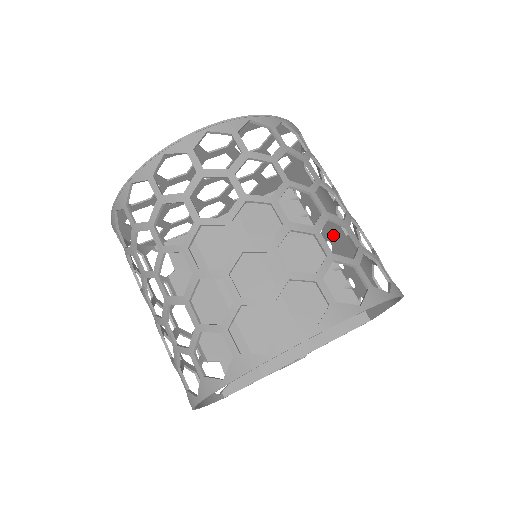
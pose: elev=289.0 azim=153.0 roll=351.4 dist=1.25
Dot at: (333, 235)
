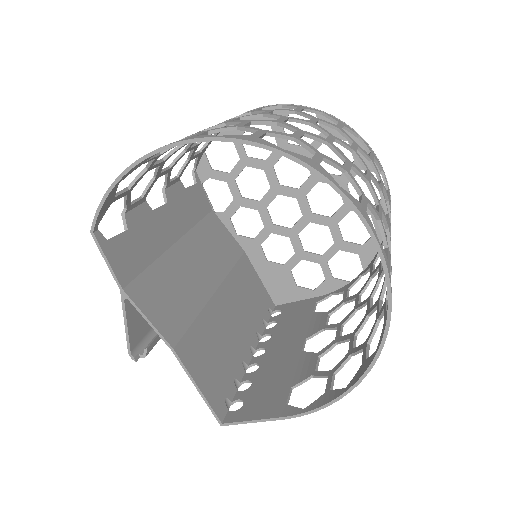
Dot at: (281, 346)
